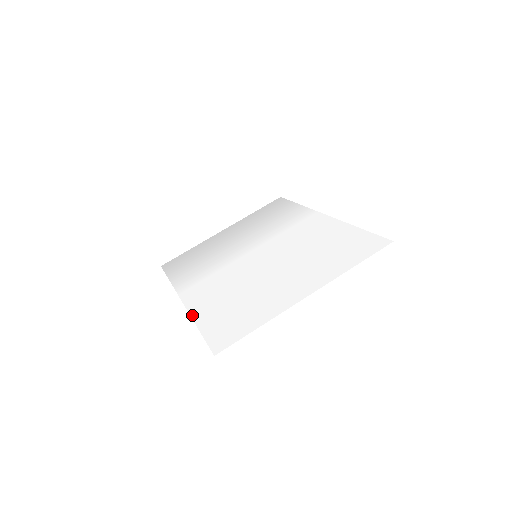
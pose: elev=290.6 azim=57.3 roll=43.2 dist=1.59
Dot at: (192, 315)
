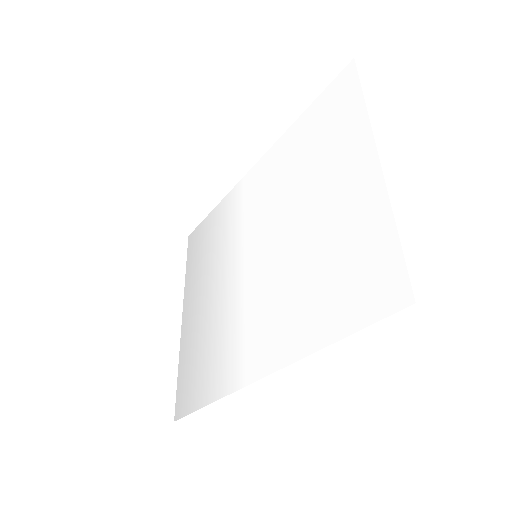
Dot at: (300, 356)
